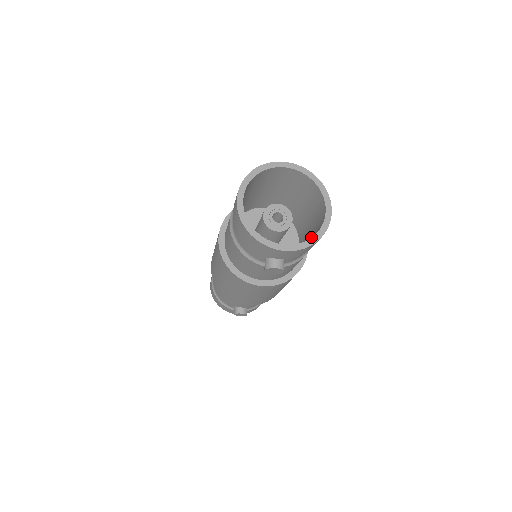
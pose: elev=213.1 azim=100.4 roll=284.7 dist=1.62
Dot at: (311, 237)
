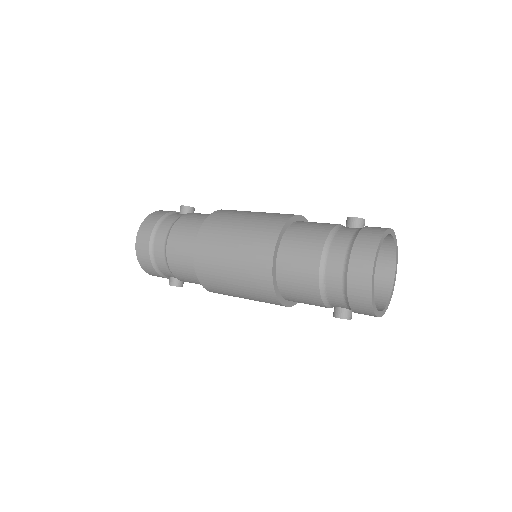
Dot at: occluded
